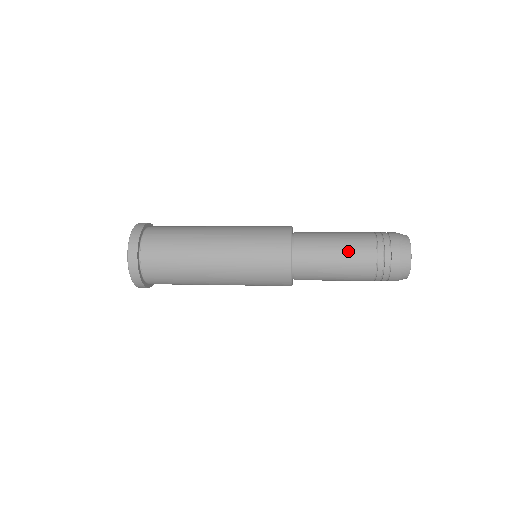
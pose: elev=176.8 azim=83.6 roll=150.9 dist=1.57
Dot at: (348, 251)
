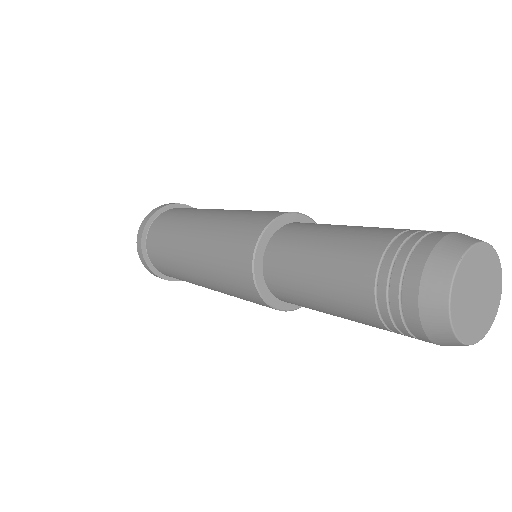
Dot at: (350, 232)
